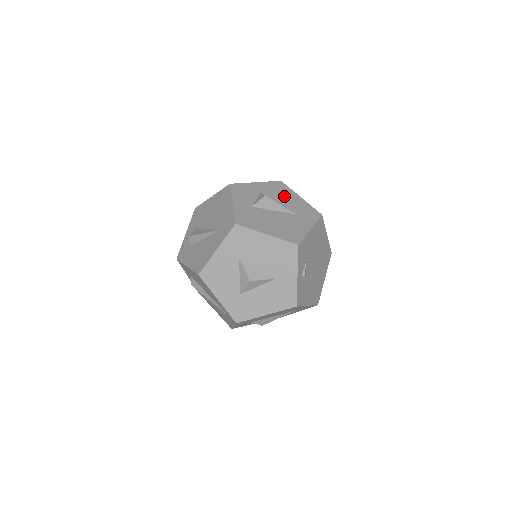
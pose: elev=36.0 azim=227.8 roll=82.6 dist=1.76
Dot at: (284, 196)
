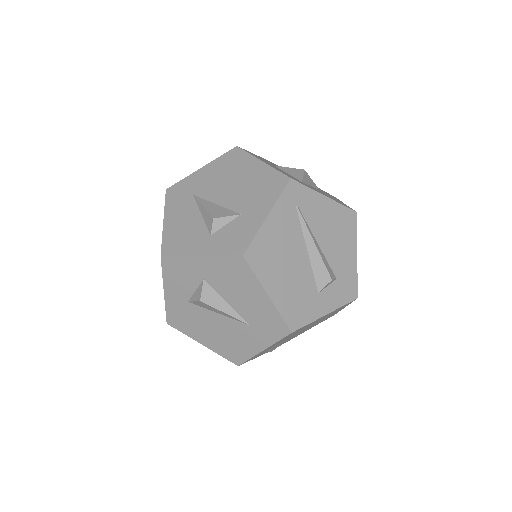
Dot at: (239, 290)
